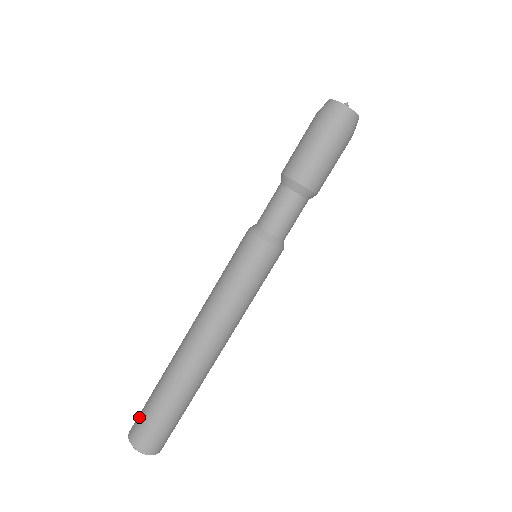
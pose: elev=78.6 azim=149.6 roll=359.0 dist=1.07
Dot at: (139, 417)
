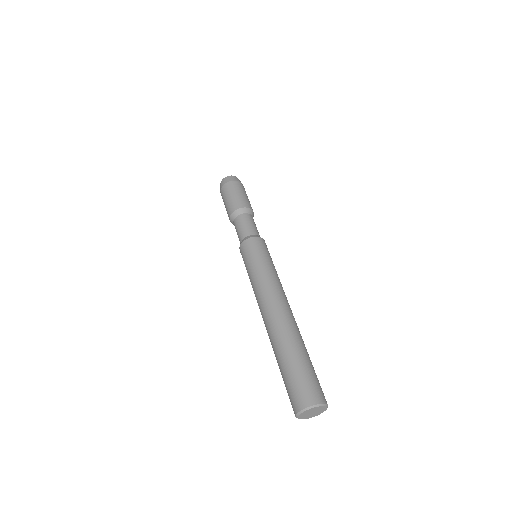
Dot at: (288, 395)
